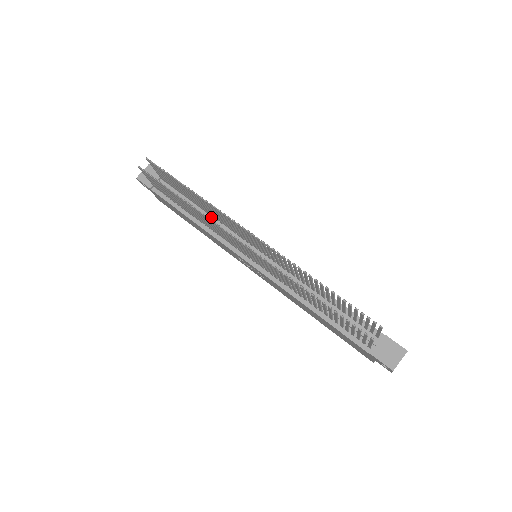
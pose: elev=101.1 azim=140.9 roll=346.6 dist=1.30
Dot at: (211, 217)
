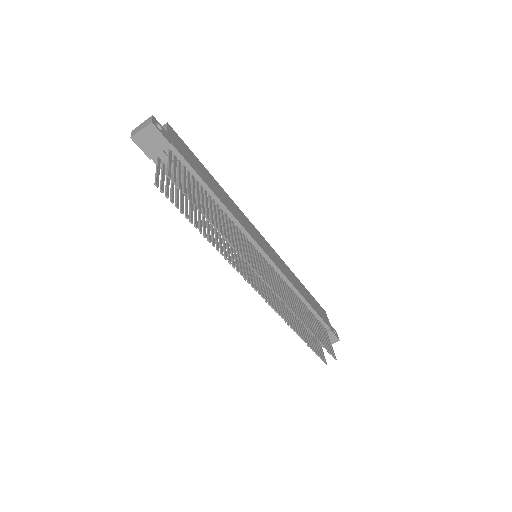
Dot at: occluded
